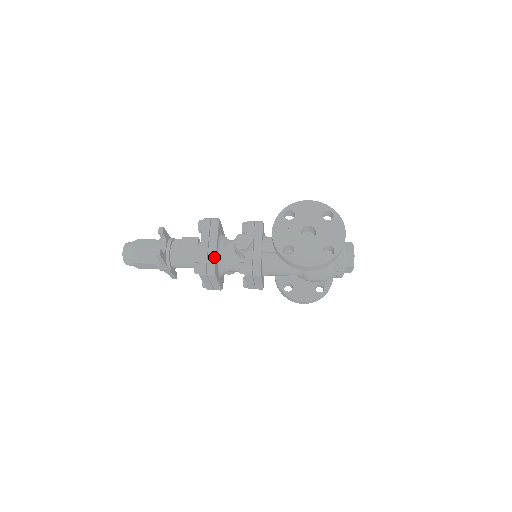
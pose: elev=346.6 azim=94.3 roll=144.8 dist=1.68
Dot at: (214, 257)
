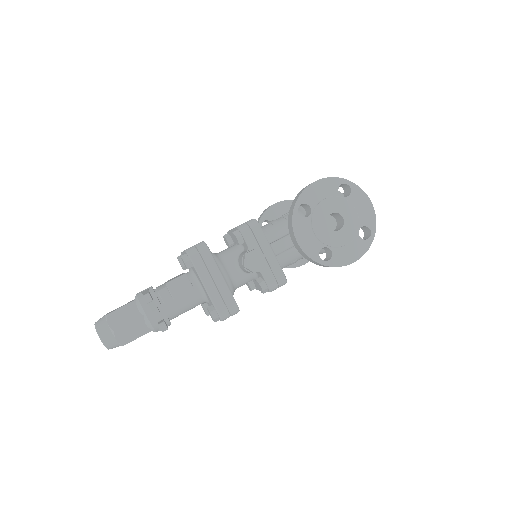
Dot at: (230, 294)
